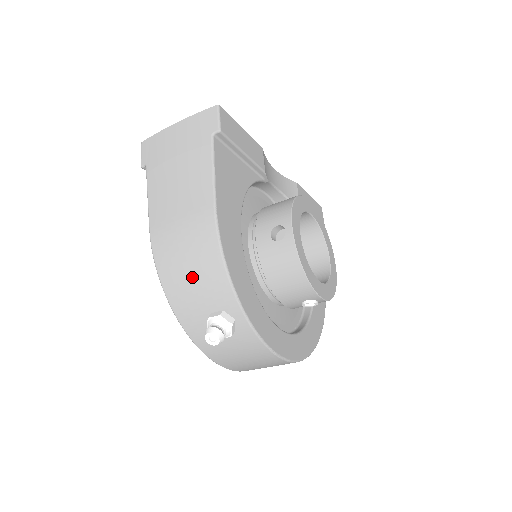
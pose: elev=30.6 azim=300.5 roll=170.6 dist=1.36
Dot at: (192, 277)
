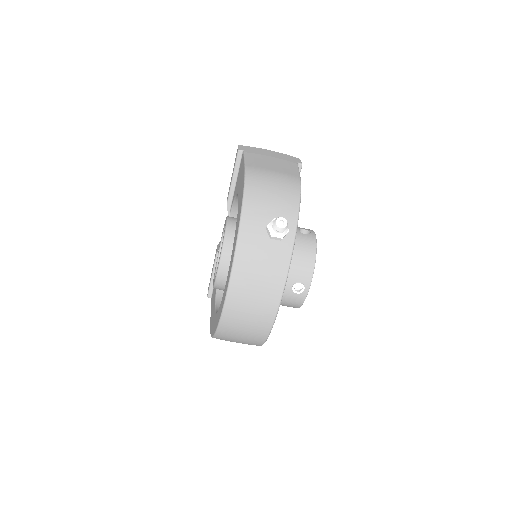
Dot at: (273, 195)
